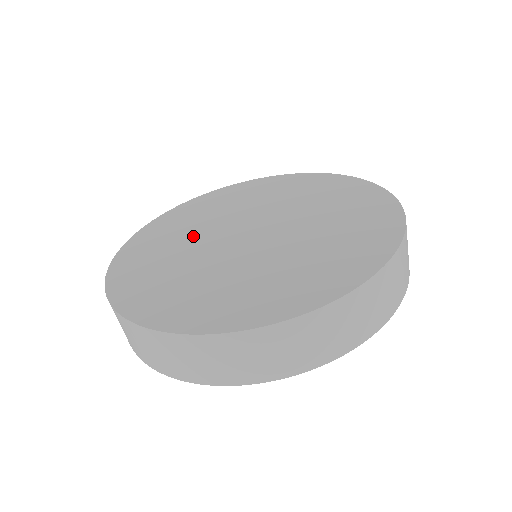
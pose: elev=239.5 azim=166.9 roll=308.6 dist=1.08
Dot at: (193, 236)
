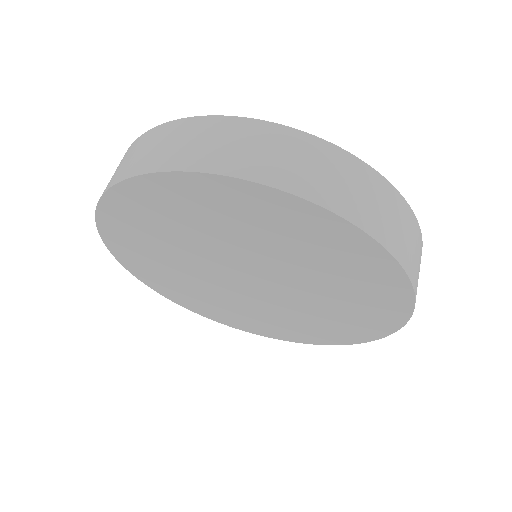
Dot at: occluded
